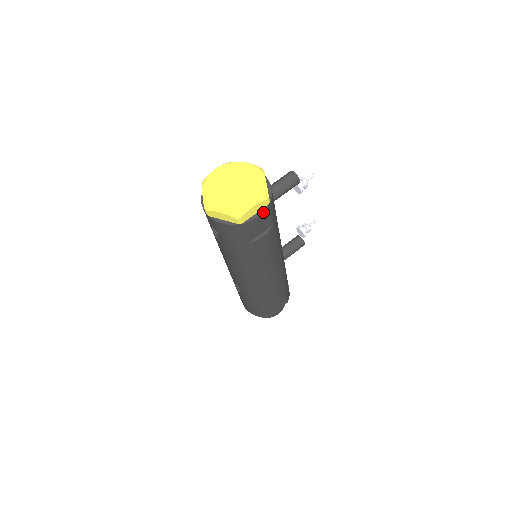
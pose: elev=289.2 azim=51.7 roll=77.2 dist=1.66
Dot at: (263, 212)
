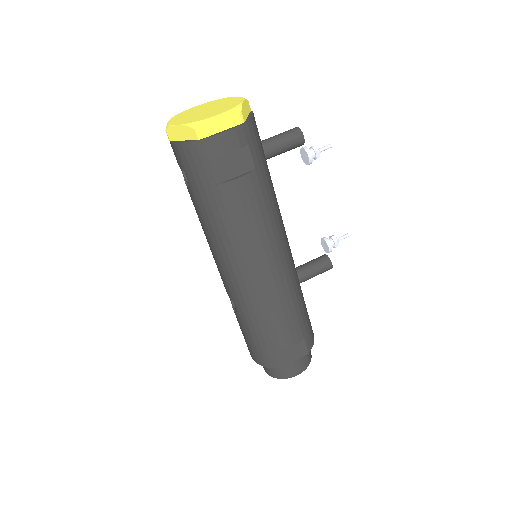
Dot at: (232, 130)
